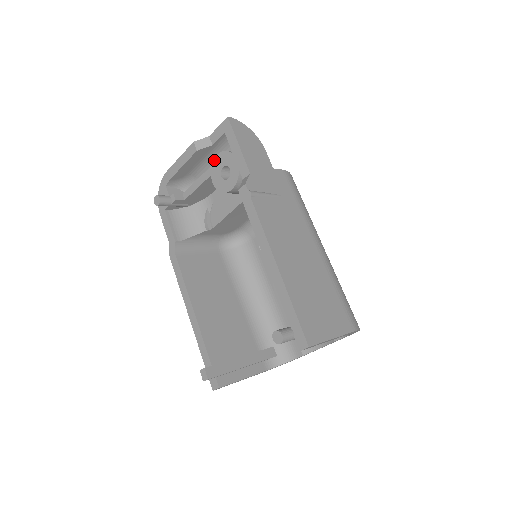
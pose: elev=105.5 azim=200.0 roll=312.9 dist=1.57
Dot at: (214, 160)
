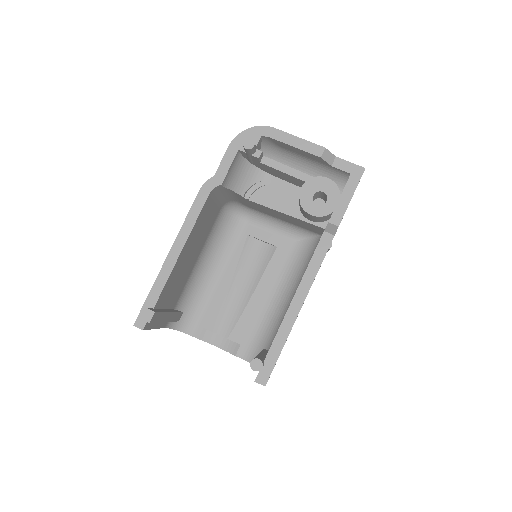
Dot at: (321, 177)
